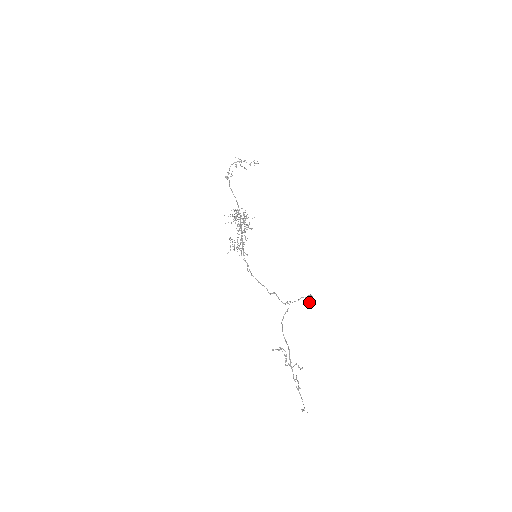
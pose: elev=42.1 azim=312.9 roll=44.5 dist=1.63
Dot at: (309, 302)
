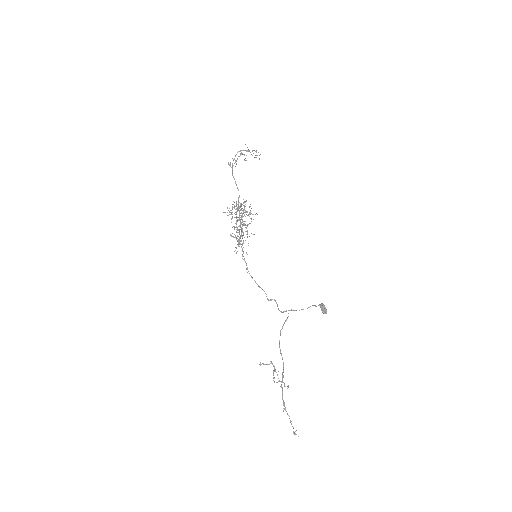
Dot at: (324, 310)
